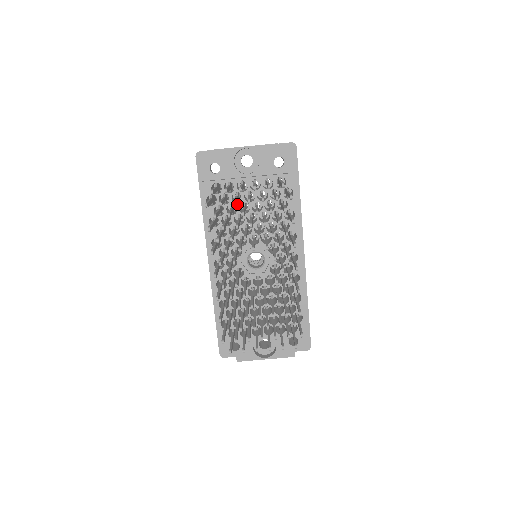
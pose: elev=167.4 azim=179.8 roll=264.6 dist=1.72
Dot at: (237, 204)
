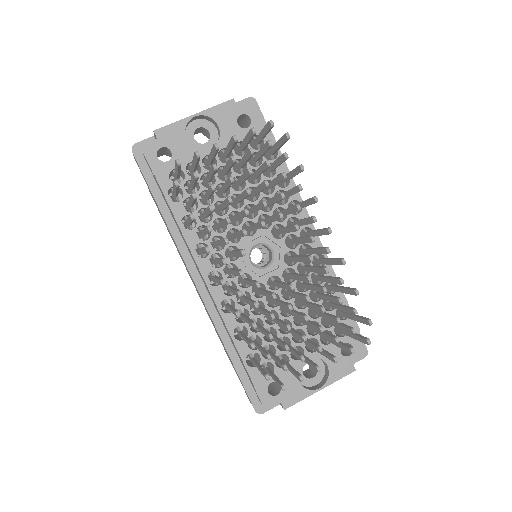
Dot at: occluded
